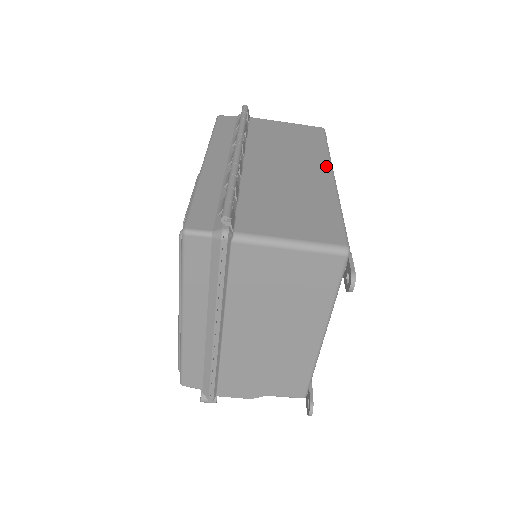
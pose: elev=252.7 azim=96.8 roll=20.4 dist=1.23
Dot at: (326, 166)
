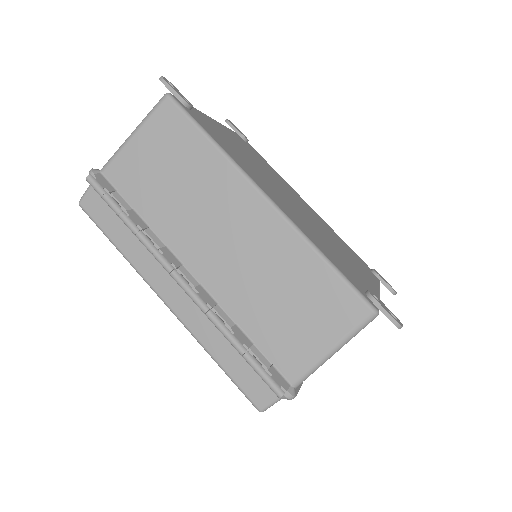
Dot at: (247, 190)
